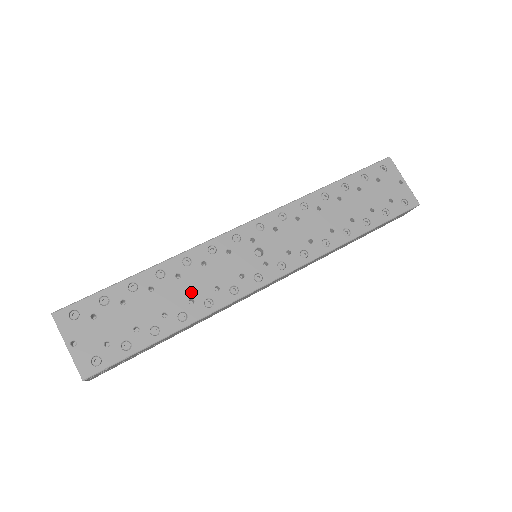
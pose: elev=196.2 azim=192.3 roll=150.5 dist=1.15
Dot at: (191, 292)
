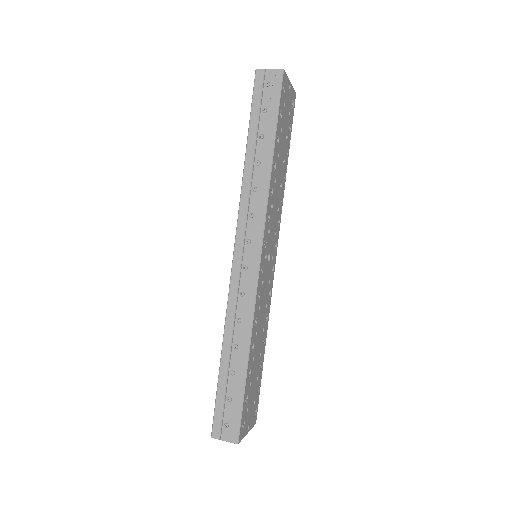
Dot at: (262, 328)
